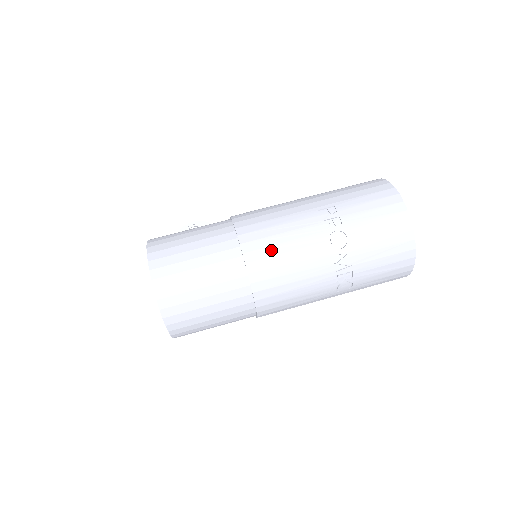
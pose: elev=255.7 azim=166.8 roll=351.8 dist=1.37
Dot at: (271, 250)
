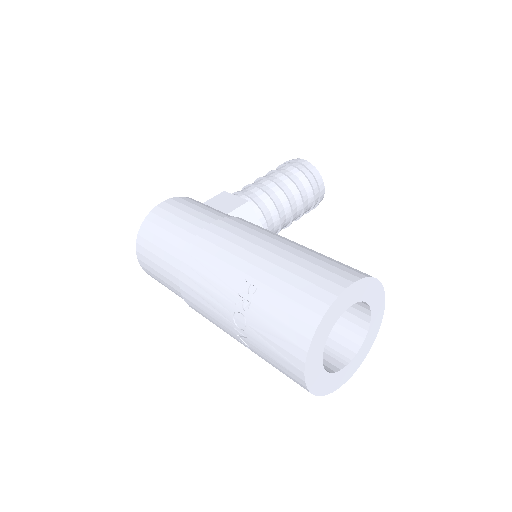
Dot at: (196, 284)
